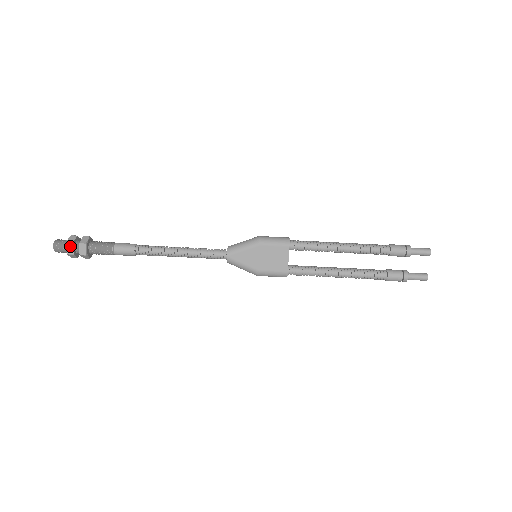
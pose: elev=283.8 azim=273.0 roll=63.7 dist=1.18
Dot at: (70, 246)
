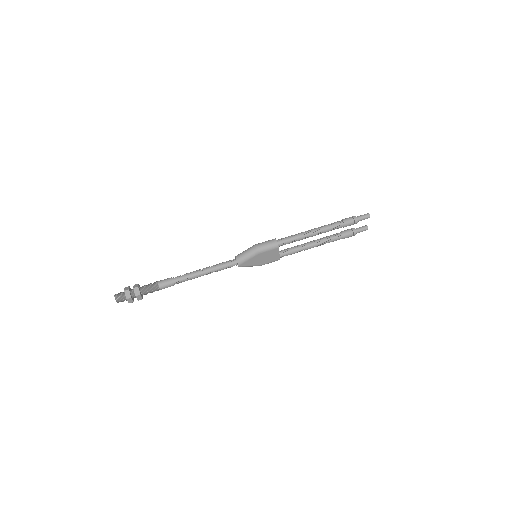
Dot at: (130, 299)
